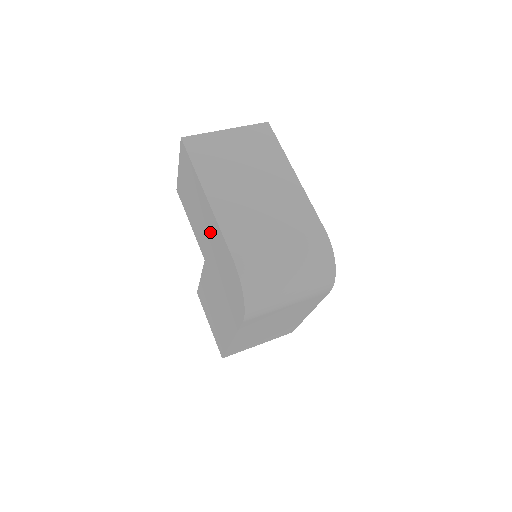
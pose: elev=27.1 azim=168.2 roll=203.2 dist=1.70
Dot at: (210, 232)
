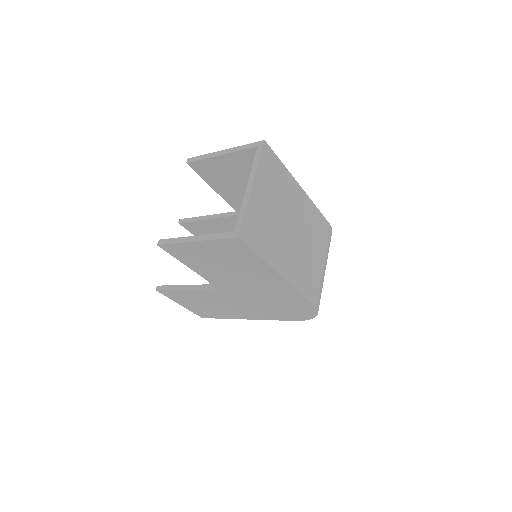
Dot at: (265, 288)
